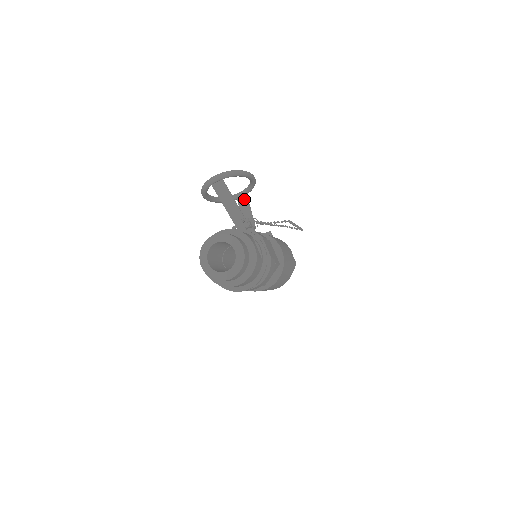
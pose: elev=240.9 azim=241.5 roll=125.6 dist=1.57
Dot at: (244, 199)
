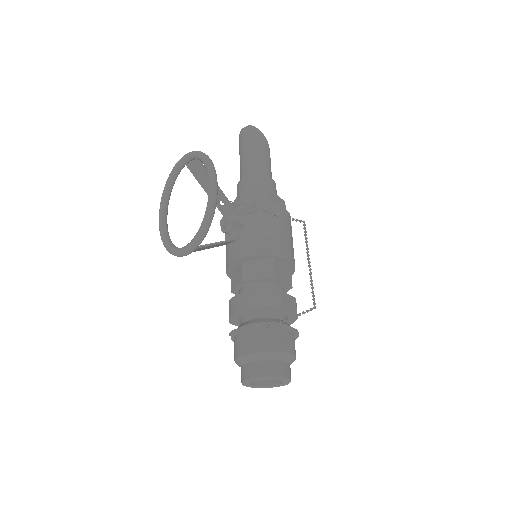
Dot at: (198, 168)
